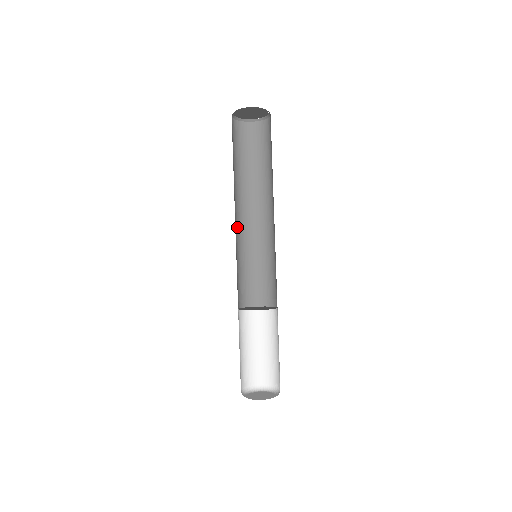
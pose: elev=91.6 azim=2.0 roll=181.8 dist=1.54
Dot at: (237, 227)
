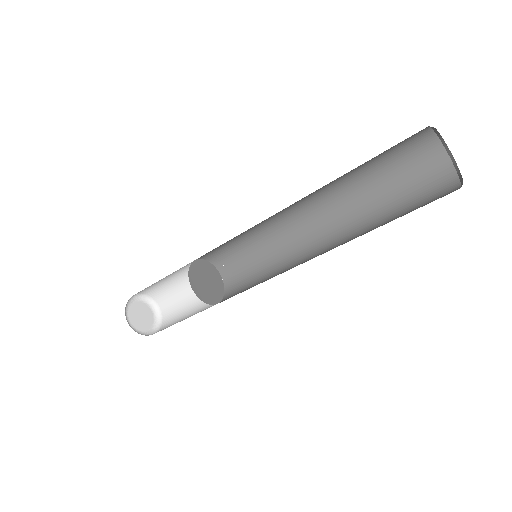
Dot at: occluded
